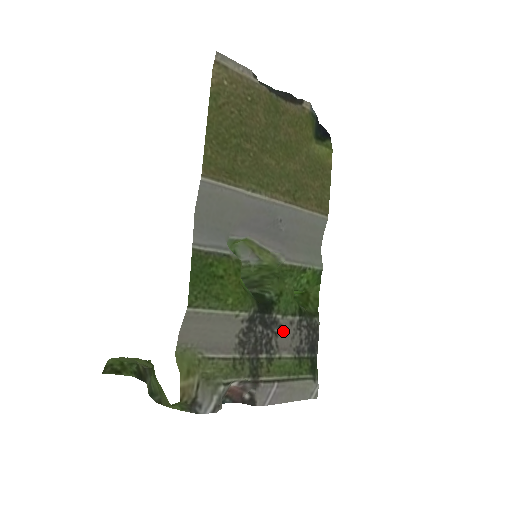
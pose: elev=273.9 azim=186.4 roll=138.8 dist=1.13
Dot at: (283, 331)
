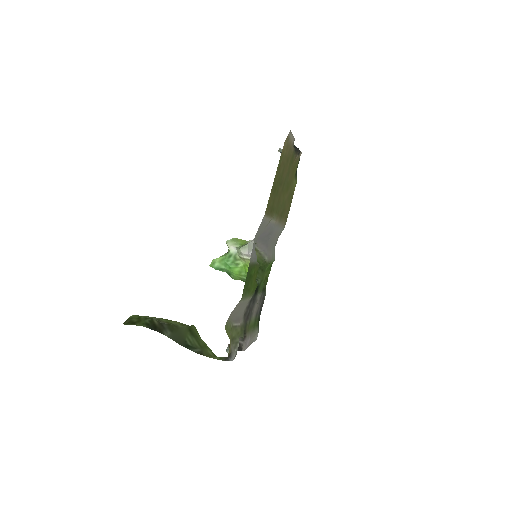
Dot at: (256, 303)
